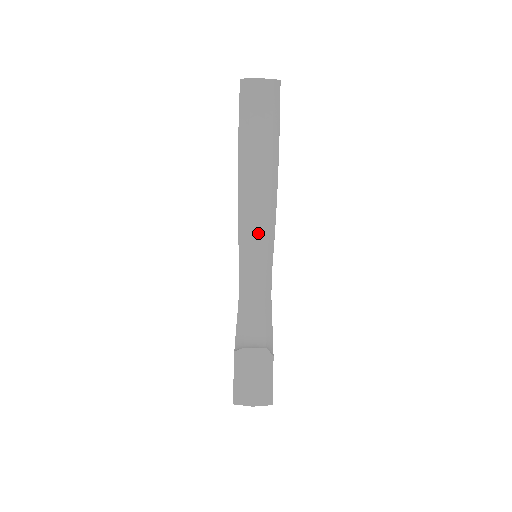
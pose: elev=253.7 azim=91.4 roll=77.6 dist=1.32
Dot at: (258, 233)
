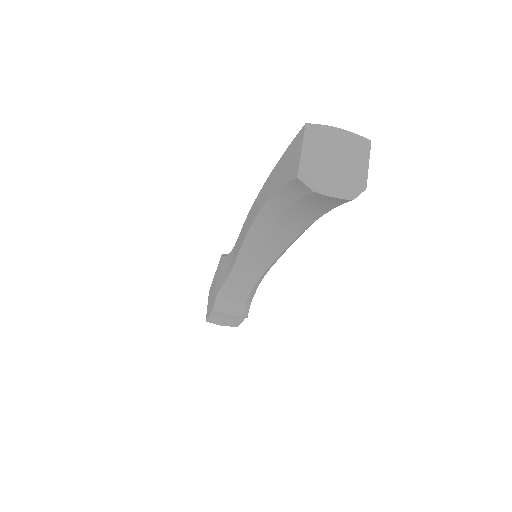
Dot at: (263, 259)
